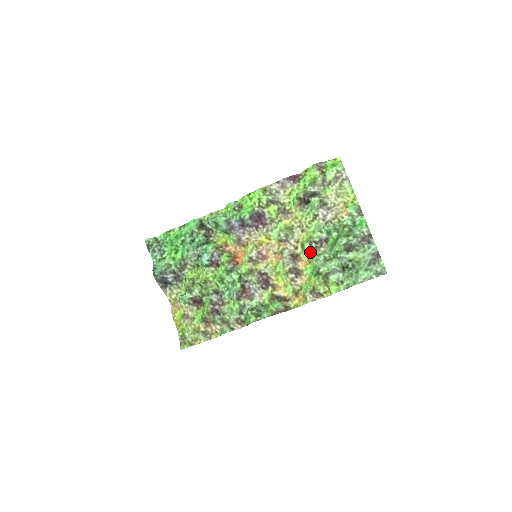
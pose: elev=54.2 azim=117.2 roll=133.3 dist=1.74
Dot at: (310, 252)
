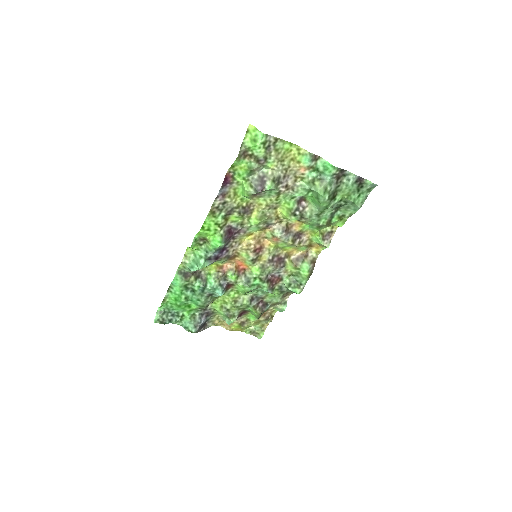
Dot at: (299, 220)
